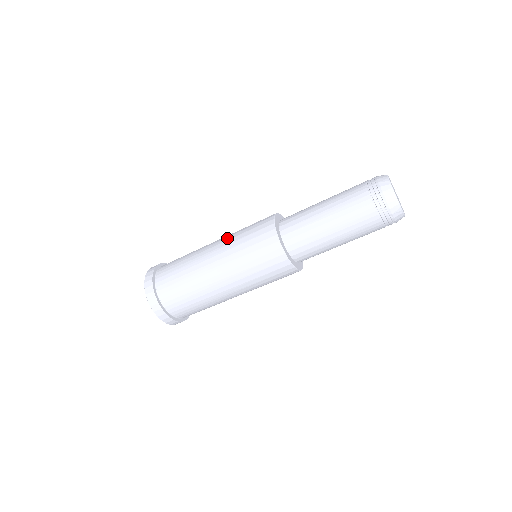
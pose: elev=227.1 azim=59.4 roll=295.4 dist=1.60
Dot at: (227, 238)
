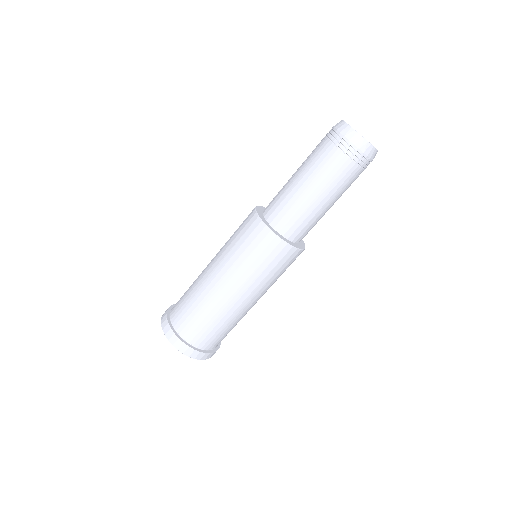
Dot at: occluded
